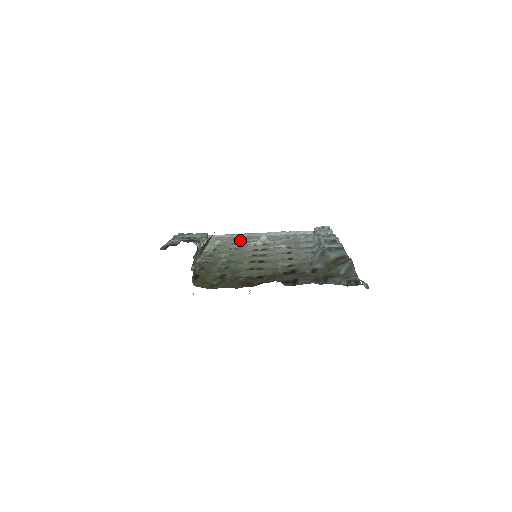
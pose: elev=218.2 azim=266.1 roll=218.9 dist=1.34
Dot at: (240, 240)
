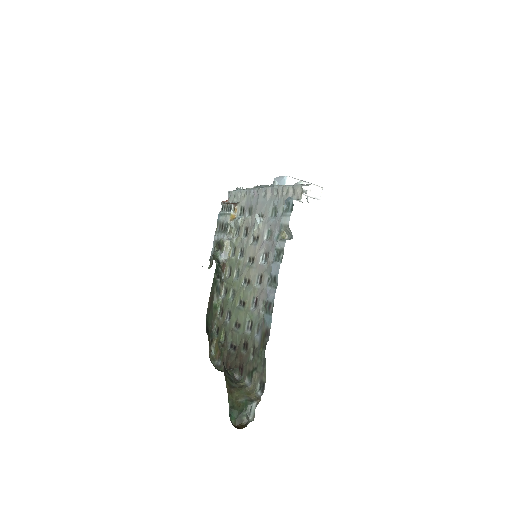
Dot at: (249, 218)
